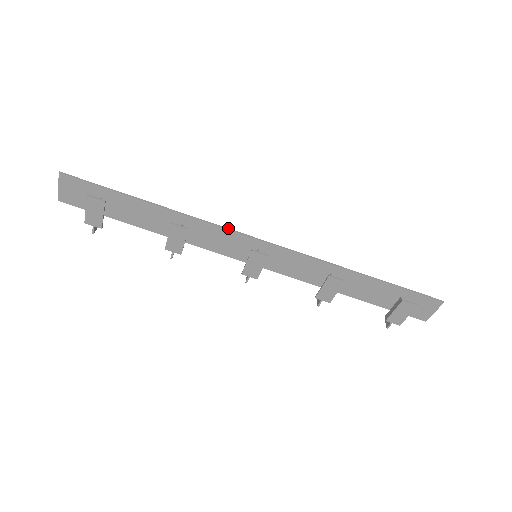
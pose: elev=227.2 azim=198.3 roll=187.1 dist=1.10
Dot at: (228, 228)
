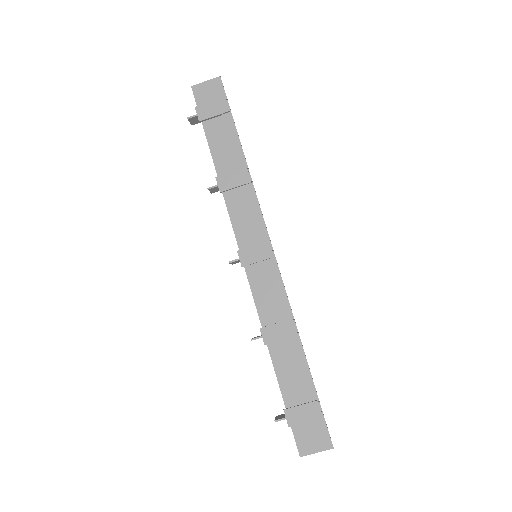
Dot at: occluded
